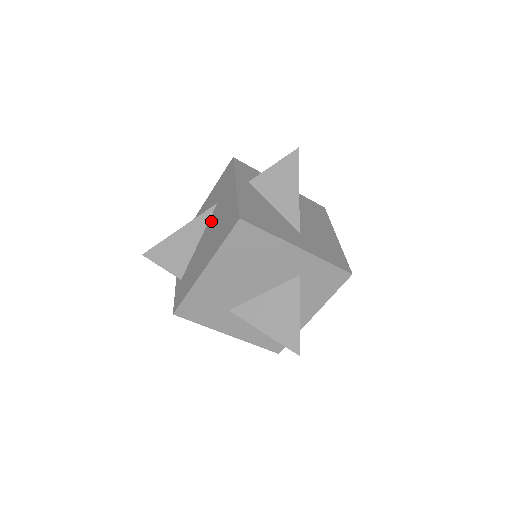
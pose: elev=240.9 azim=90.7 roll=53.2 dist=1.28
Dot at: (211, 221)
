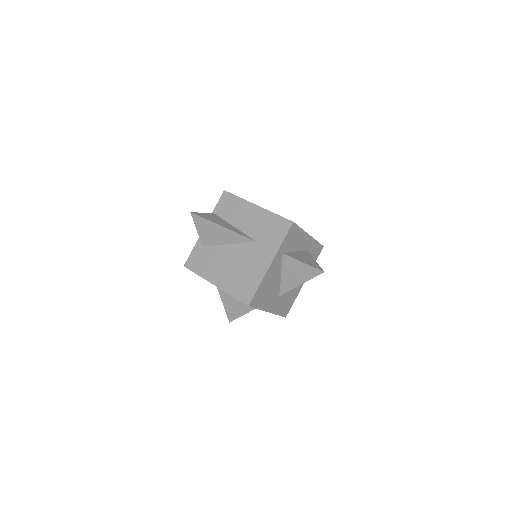
Dot at: (243, 249)
